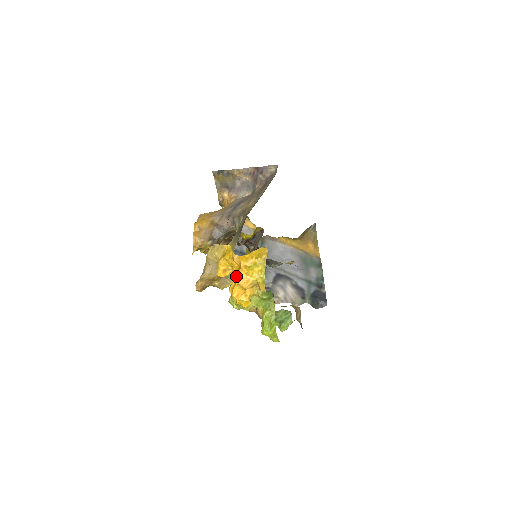
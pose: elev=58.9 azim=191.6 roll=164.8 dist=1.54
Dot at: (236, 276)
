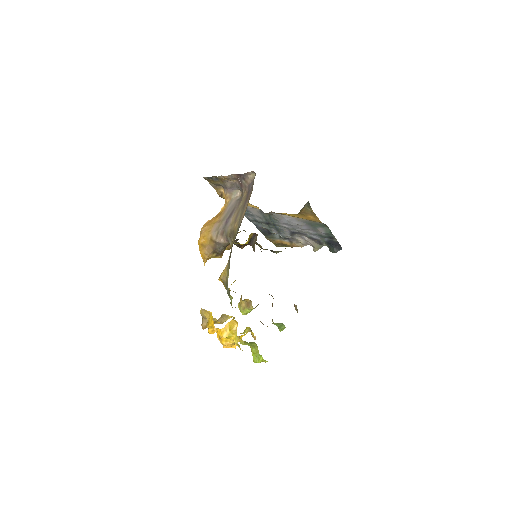
Dot at: occluded
